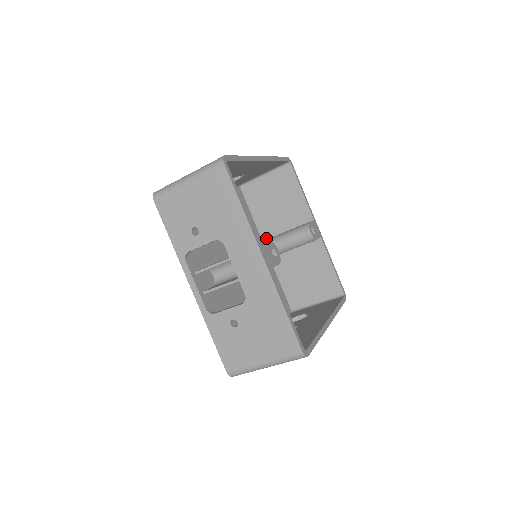
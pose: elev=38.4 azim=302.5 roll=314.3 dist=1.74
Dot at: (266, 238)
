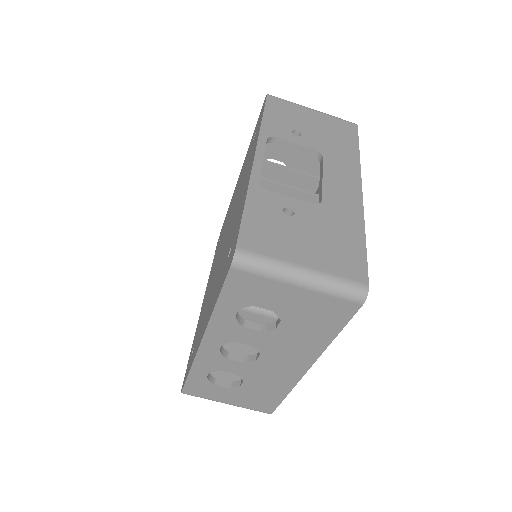
Dot at: occluded
